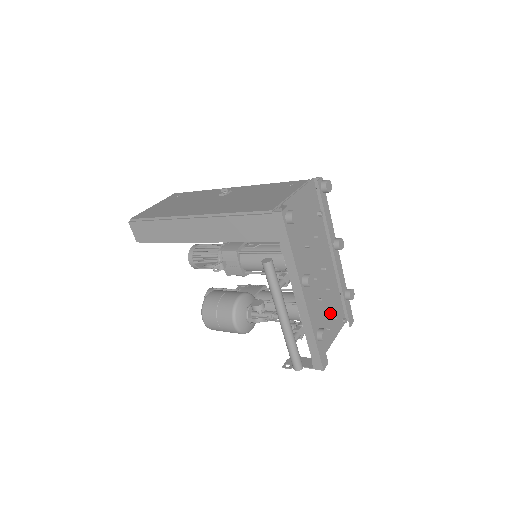
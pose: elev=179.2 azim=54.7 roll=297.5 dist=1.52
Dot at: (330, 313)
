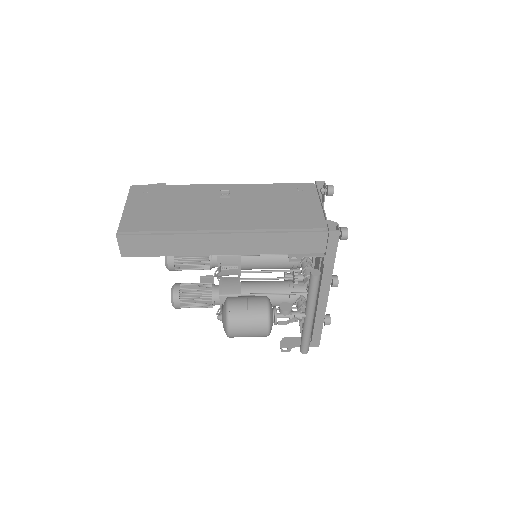
Dot at: occluded
